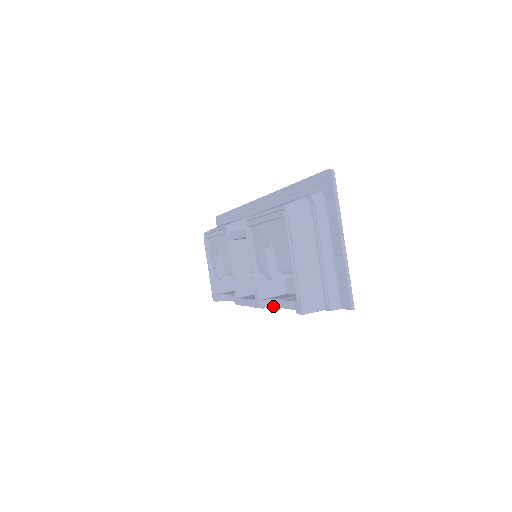
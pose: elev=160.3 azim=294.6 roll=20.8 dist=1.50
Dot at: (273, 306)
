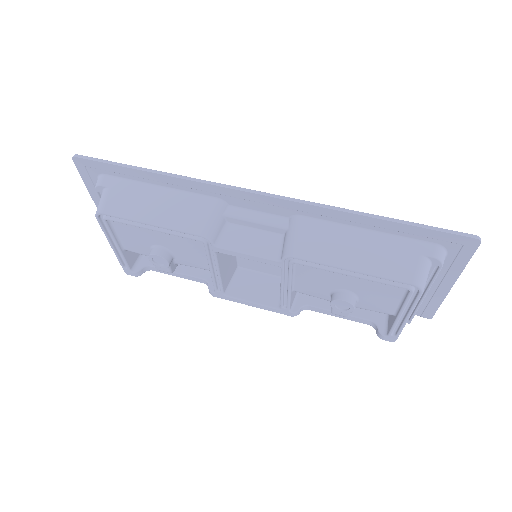
Dot at: occluded
